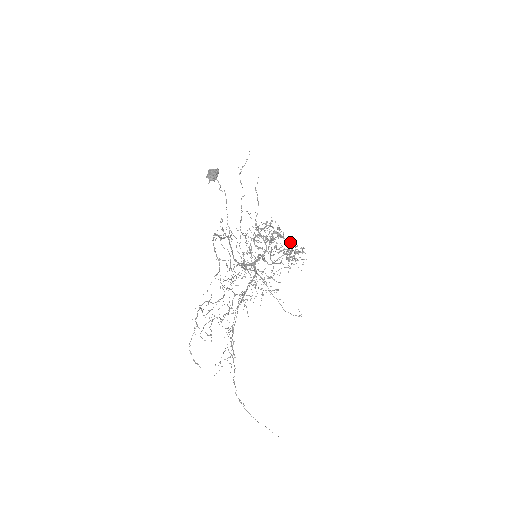
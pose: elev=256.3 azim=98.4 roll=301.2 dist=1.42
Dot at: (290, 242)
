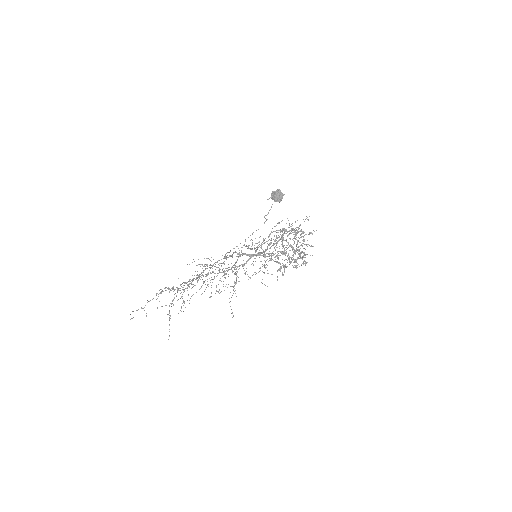
Dot at: (302, 252)
